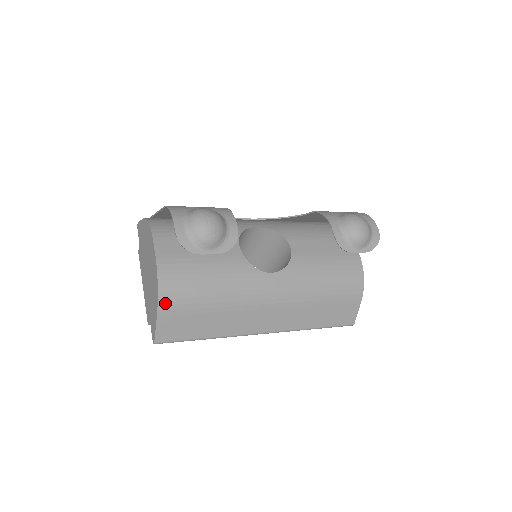
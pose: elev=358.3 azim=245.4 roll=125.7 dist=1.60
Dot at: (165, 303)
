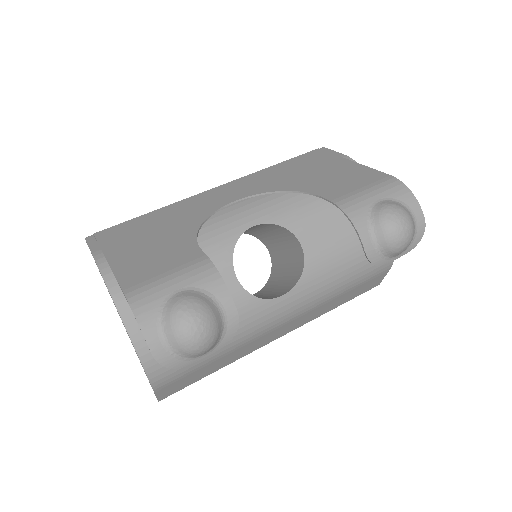
Dot at: (160, 382)
